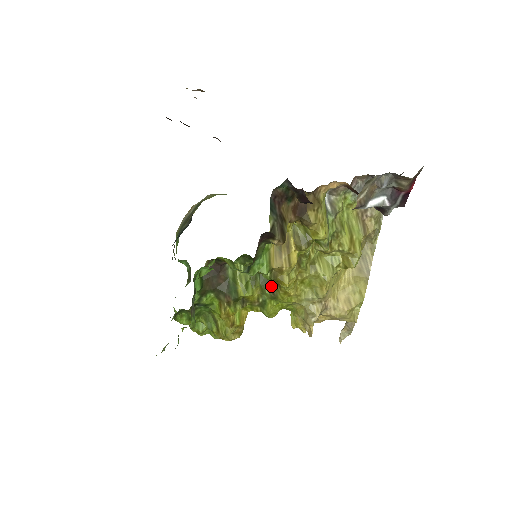
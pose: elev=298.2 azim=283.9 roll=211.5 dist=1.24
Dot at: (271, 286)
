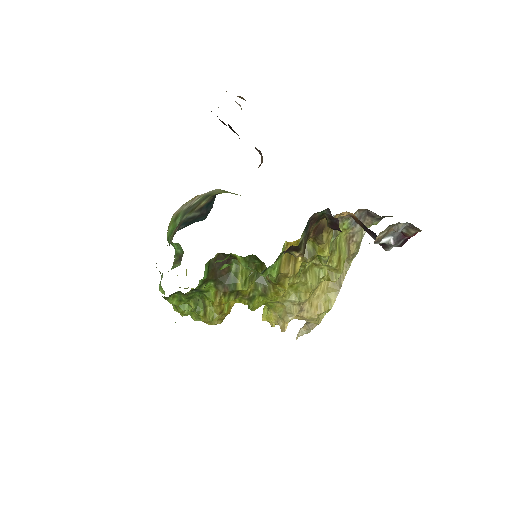
Dot at: (265, 285)
